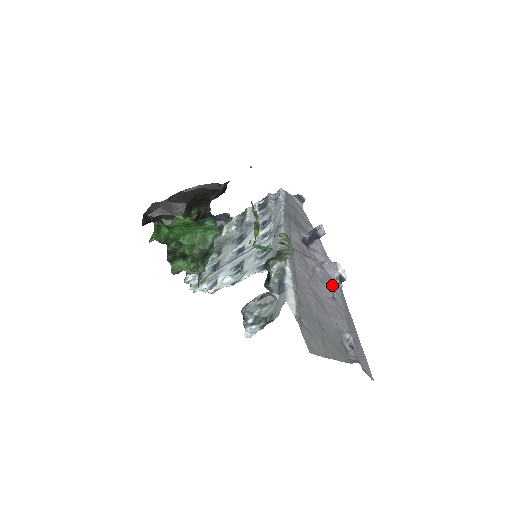
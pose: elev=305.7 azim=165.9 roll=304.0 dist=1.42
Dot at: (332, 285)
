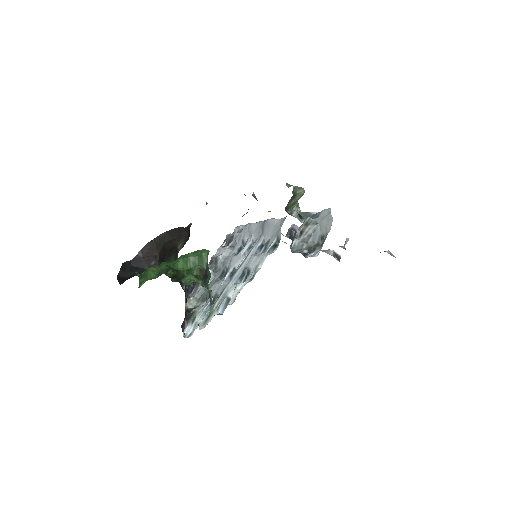
Dot at: occluded
